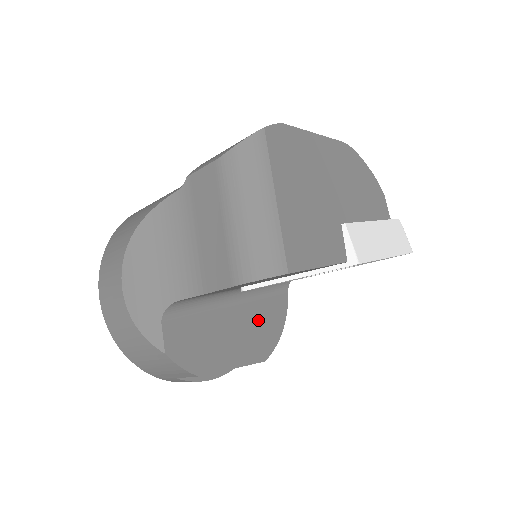
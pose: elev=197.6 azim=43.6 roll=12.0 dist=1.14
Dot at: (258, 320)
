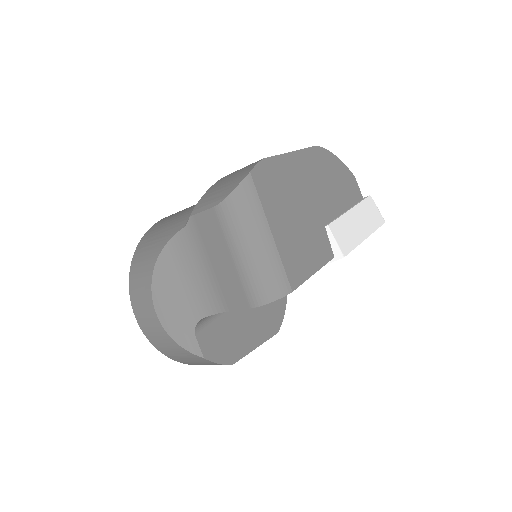
Dot at: occluded
